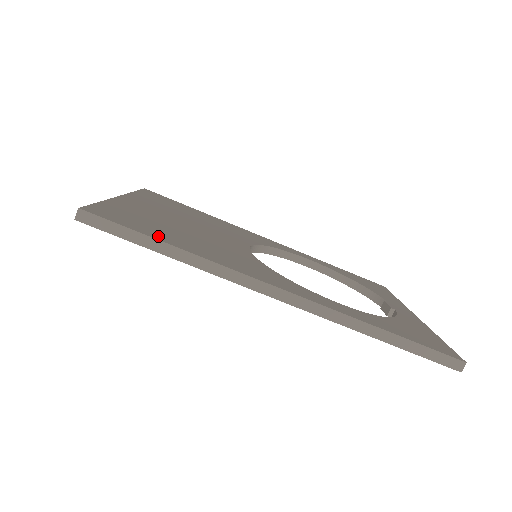
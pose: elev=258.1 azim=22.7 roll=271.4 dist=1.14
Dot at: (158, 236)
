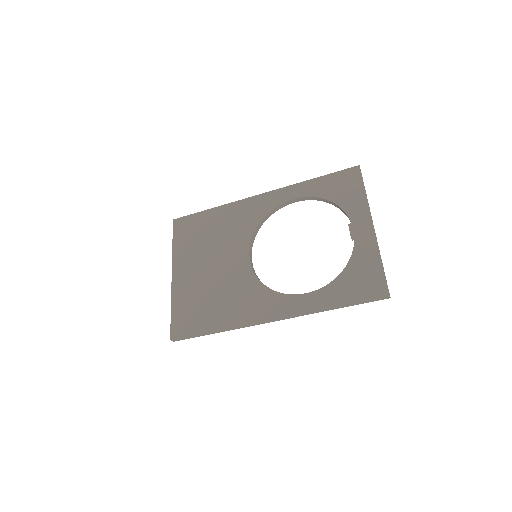
Dot at: (205, 326)
